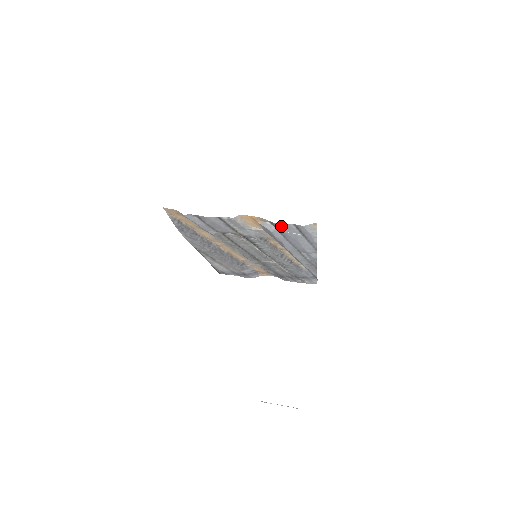
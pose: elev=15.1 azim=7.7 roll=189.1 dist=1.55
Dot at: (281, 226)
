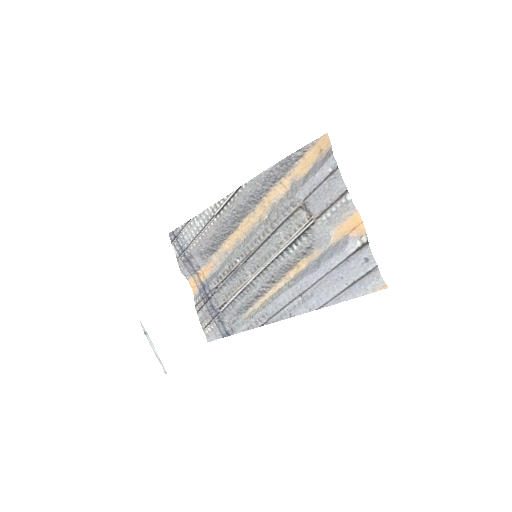
Dot at: (366, 255)
